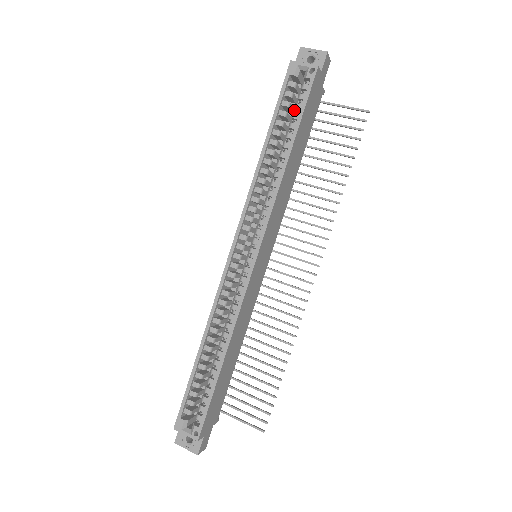
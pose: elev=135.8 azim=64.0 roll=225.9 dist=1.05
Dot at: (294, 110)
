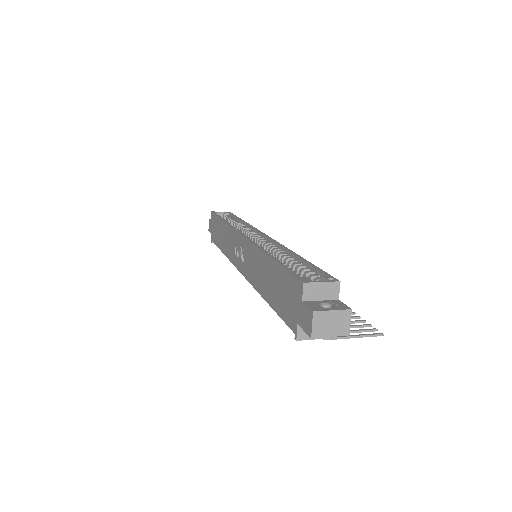
Dot at: occluded
